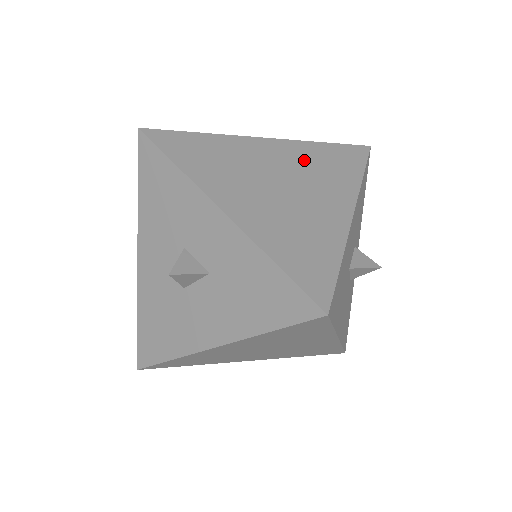
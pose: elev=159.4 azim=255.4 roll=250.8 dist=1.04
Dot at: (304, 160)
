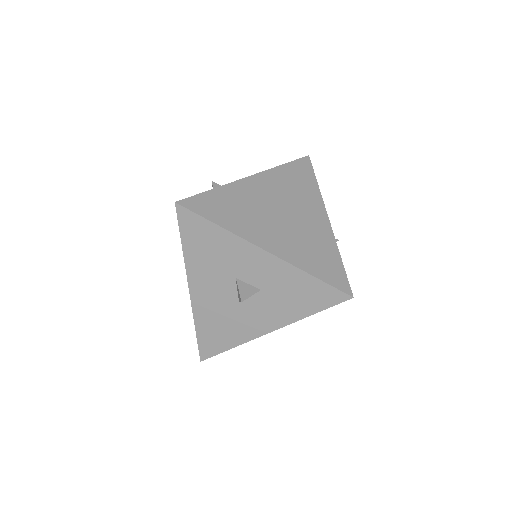
Dot at: (282, 186)
